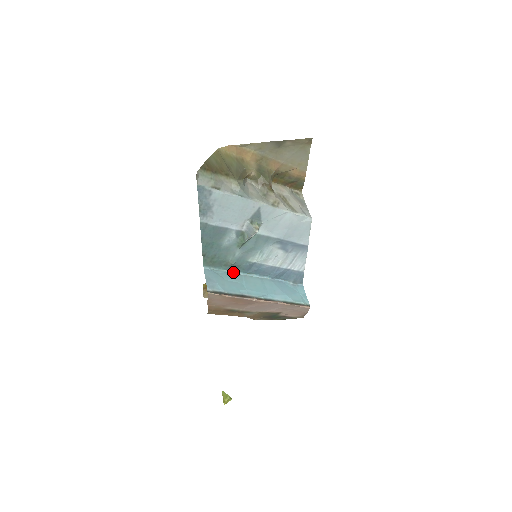
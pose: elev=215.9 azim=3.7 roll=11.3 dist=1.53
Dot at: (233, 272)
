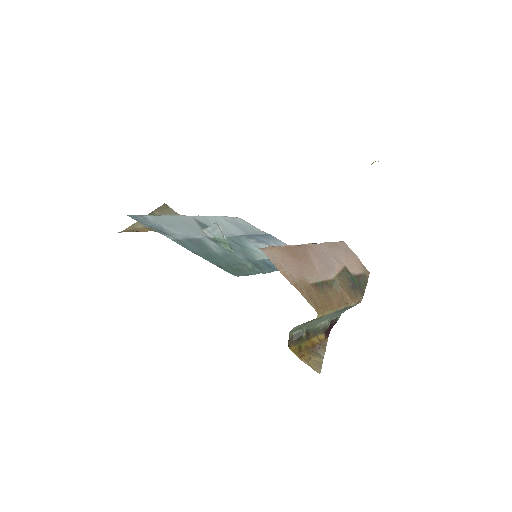
Dot at: occluded
